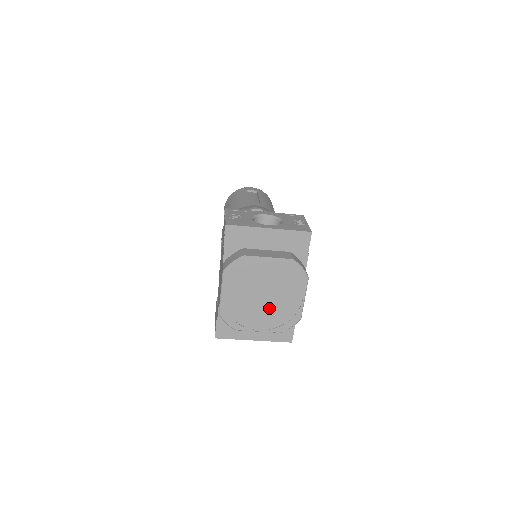
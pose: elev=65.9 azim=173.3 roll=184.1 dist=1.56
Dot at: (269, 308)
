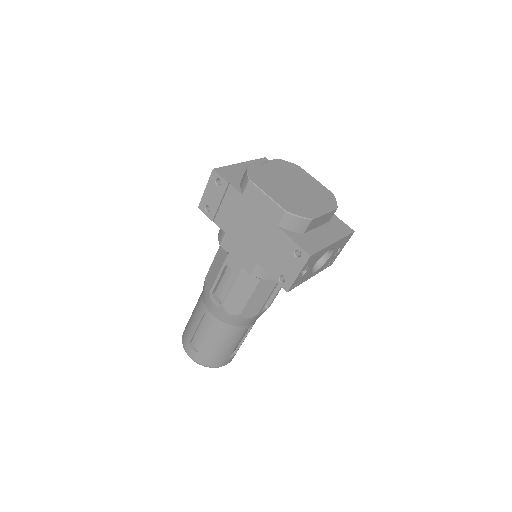
Dot at: (307, 194)
